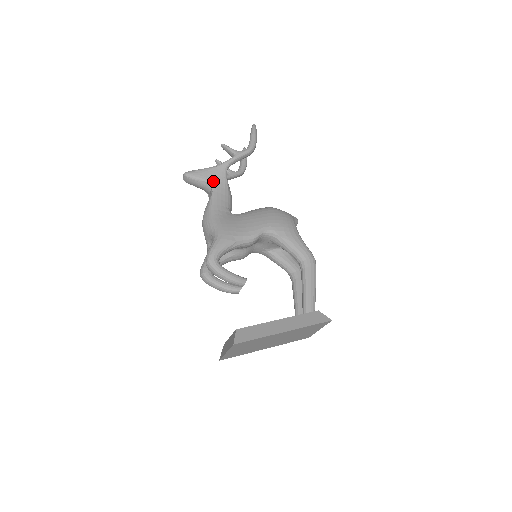
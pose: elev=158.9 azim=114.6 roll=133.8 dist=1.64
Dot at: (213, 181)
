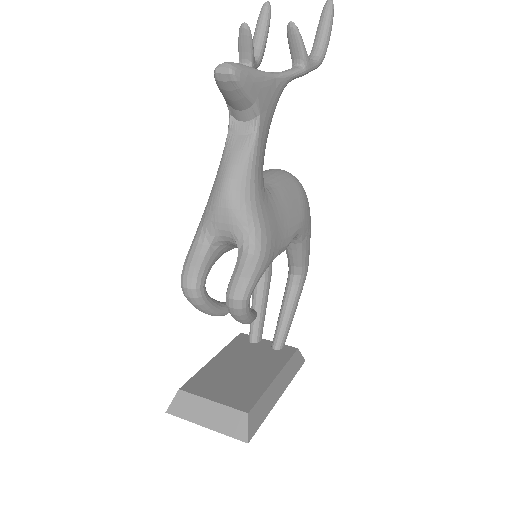
Dot at: (263, 109)
